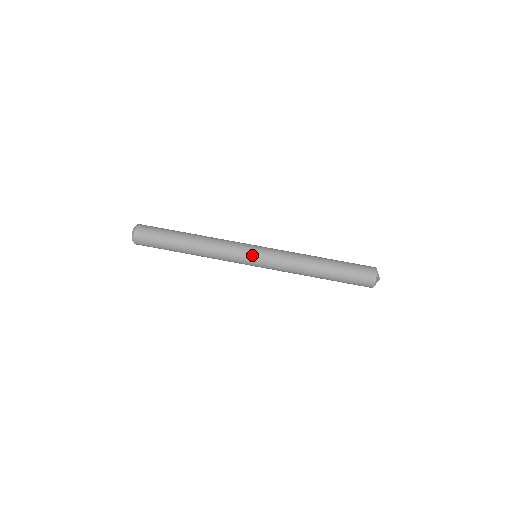
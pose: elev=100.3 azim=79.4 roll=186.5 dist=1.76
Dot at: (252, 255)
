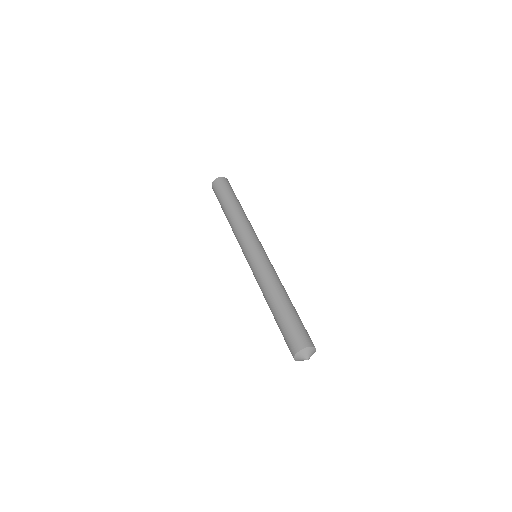
Dot at: (252, 248)
